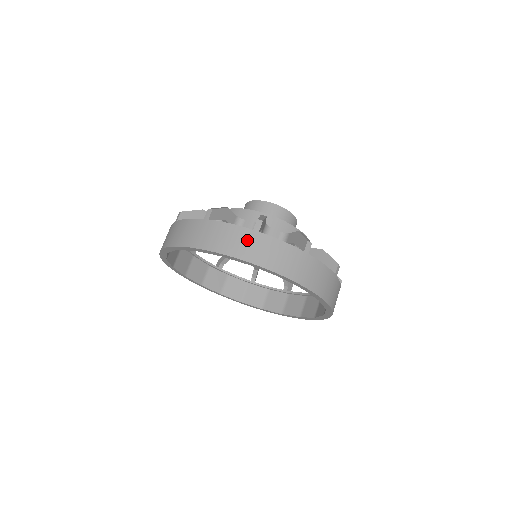
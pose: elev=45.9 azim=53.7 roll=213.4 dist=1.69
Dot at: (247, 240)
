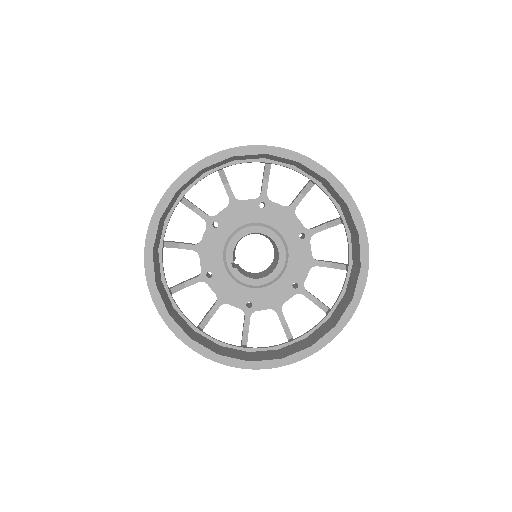
Dot at: occluded
